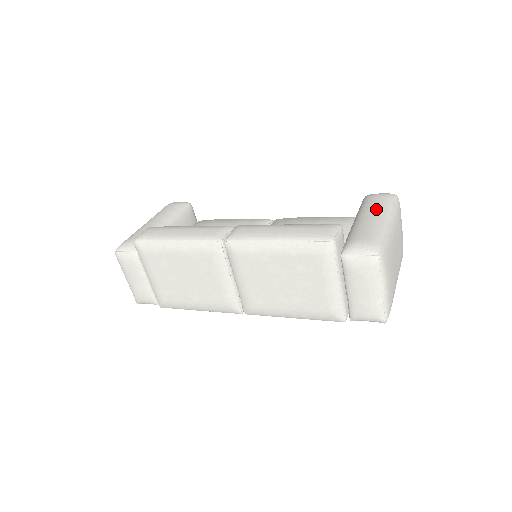
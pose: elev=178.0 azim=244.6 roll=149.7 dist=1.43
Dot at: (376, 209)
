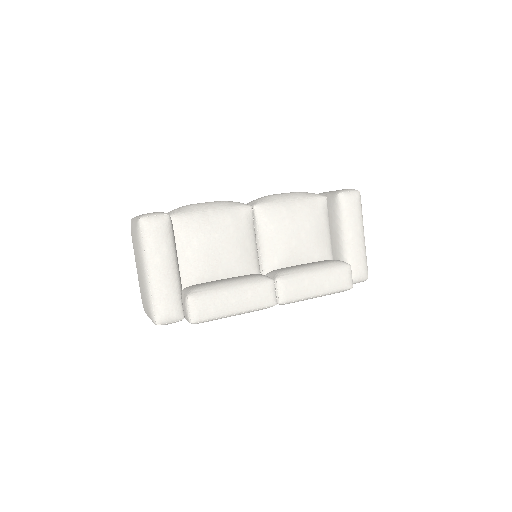
Dot at: (357, 226)
